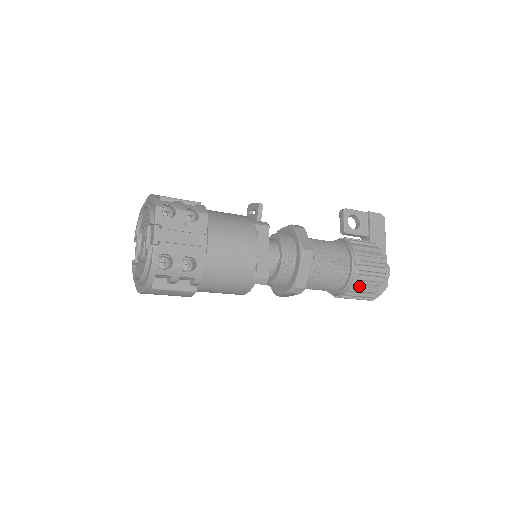
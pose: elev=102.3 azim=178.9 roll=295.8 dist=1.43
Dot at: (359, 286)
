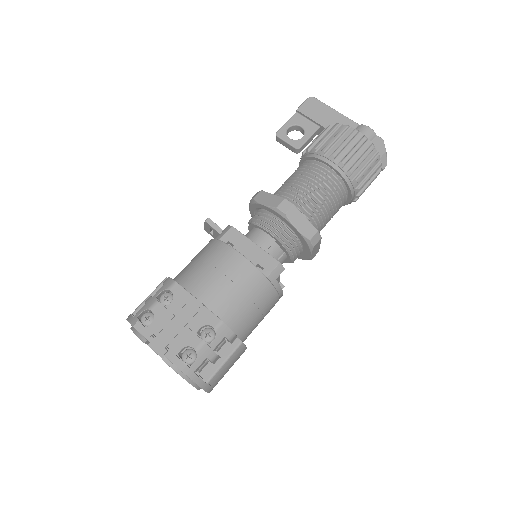
Dot at: (358, 172)
